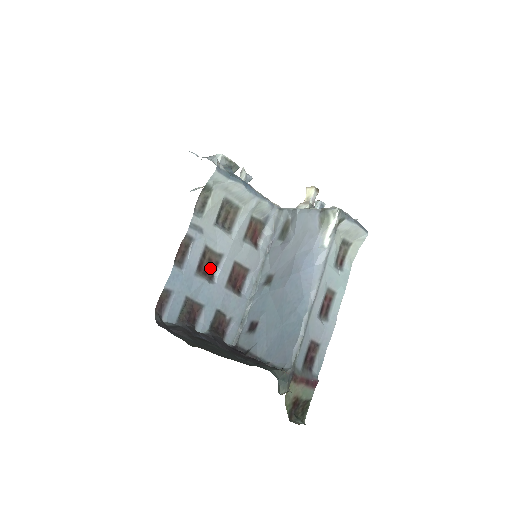
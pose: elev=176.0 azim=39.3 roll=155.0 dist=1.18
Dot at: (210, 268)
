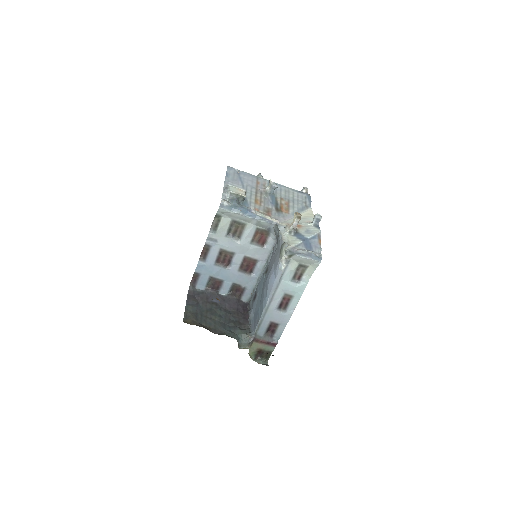
Dot at: (226, 260)
